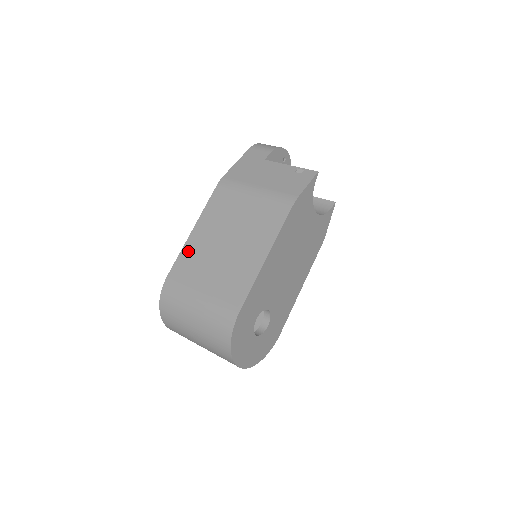
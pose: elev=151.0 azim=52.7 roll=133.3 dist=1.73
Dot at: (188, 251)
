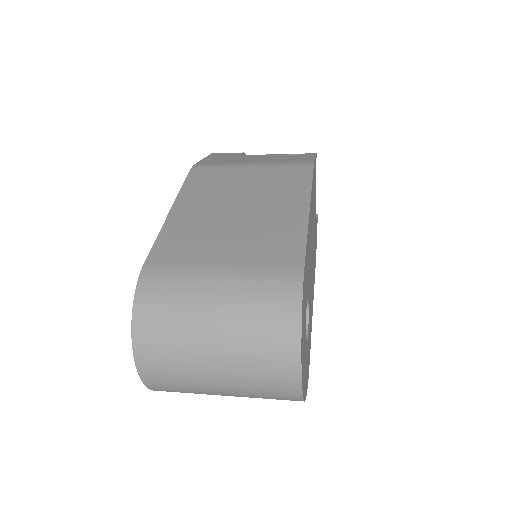
Dot at: (173, 229)
